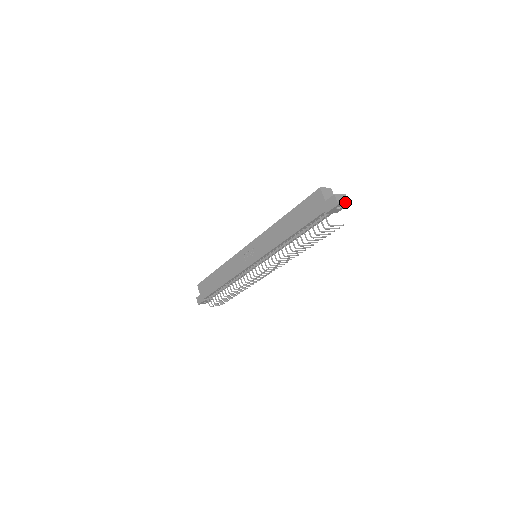
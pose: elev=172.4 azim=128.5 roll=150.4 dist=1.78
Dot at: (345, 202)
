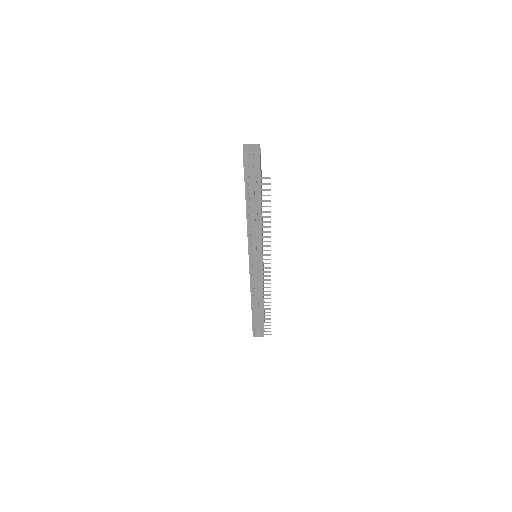
Dot at: (254, 149)
